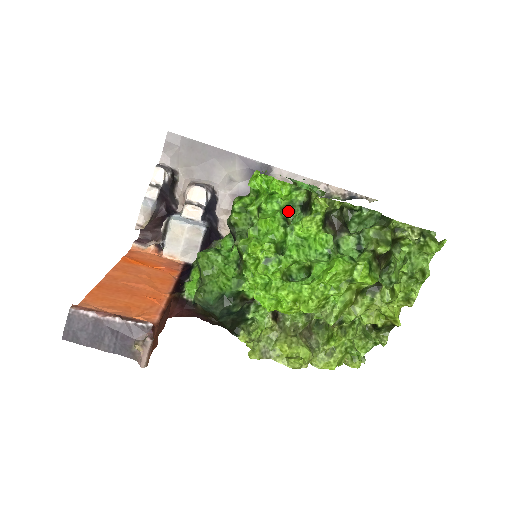
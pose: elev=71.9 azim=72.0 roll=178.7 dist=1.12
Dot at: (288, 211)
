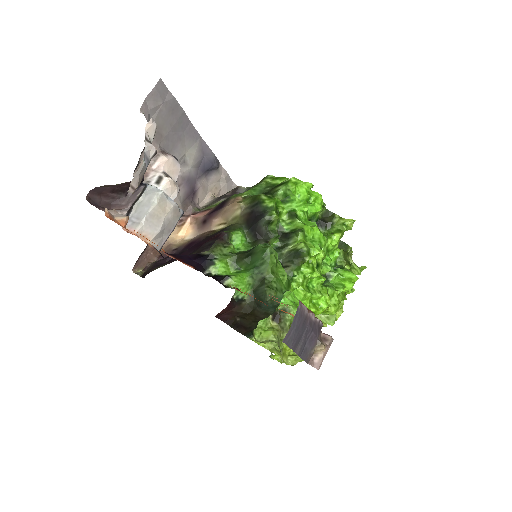
Dot at: occluded
